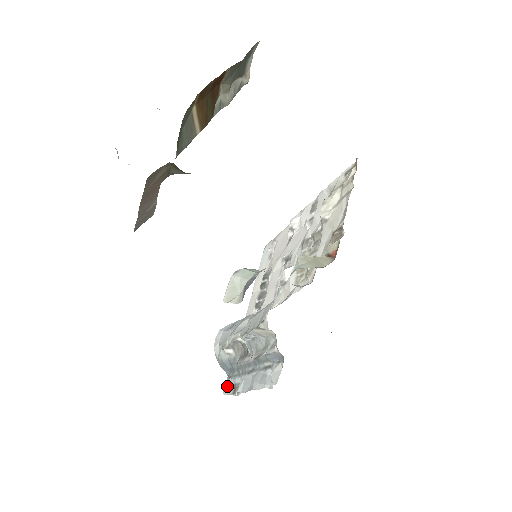
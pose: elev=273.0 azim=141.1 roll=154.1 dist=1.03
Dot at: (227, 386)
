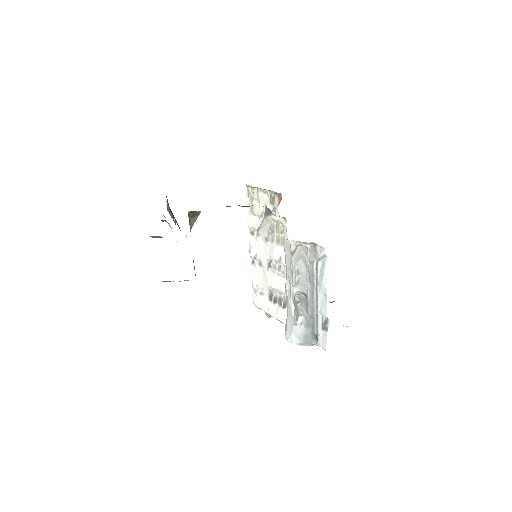
Dot at: (322, 342)
